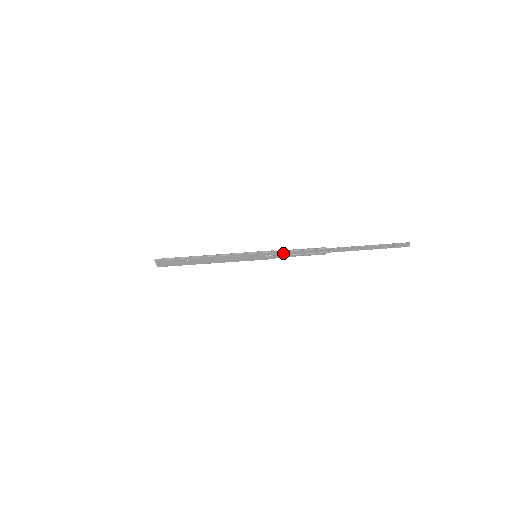
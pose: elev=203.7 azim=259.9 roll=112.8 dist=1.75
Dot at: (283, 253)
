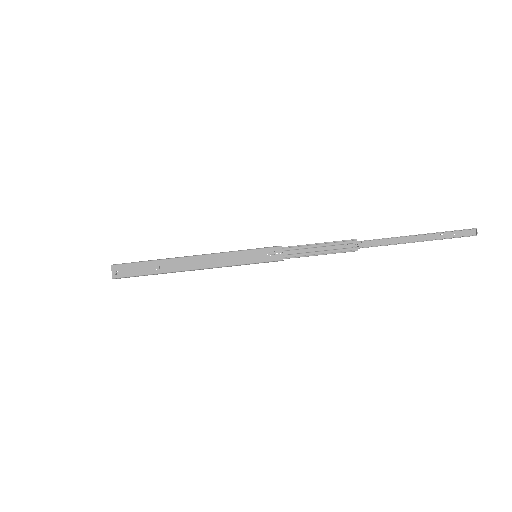
Dot at: (295, 250)
